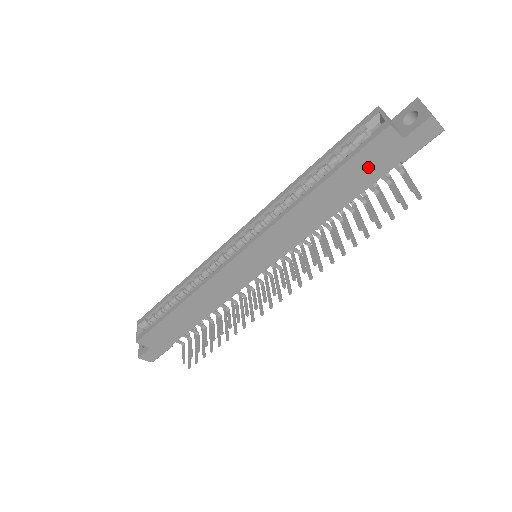
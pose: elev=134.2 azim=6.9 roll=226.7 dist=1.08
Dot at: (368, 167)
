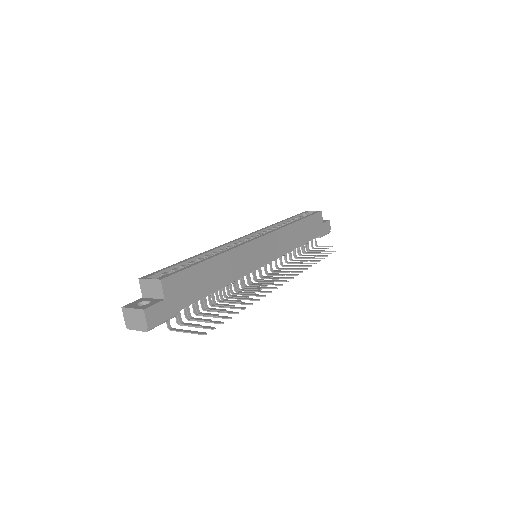
Dot at: (313, 227)
